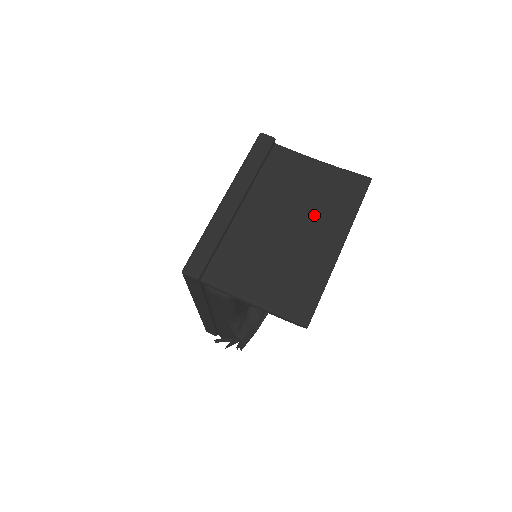
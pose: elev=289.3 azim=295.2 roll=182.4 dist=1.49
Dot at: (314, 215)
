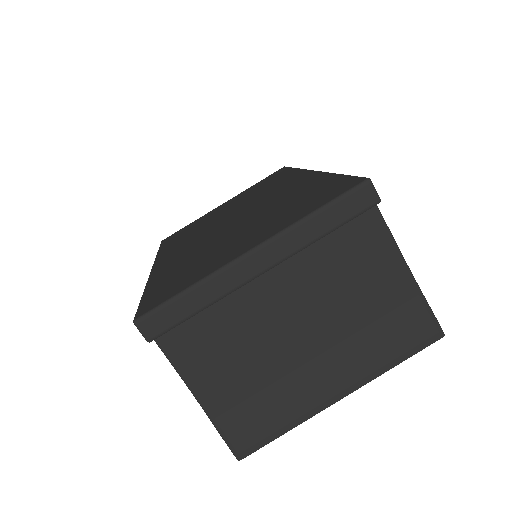
Dot at: (344, 338)
